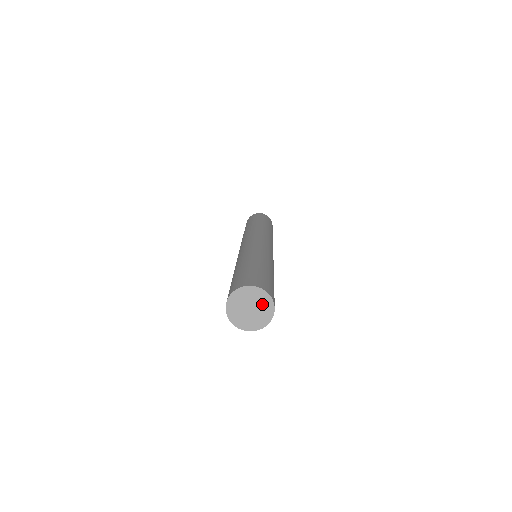
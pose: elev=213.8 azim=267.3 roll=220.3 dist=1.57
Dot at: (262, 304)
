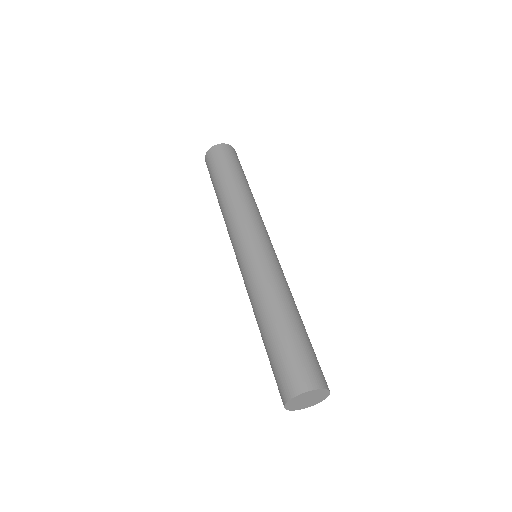
Dot at: (319, 396)
